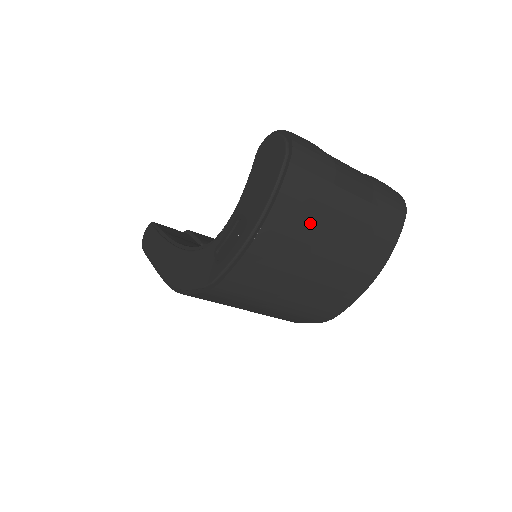
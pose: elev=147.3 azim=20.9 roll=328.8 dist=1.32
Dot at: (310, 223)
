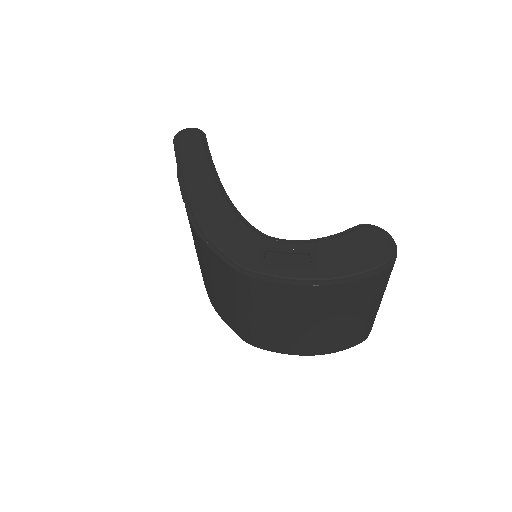
Dot at: (340, 306)
